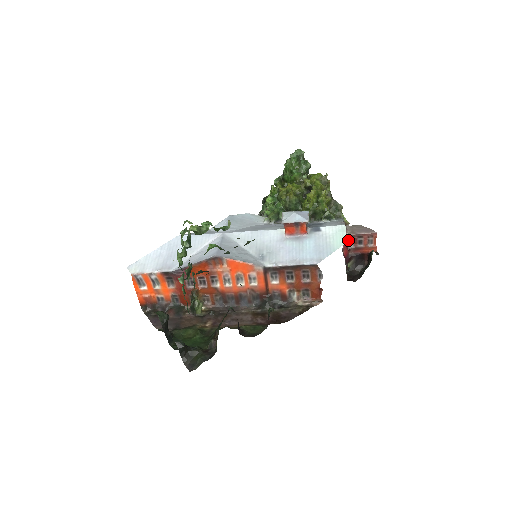
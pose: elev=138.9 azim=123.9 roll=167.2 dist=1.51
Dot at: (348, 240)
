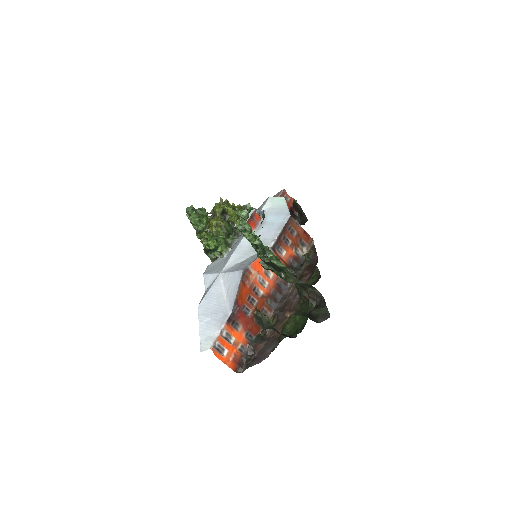
Dot at: occluded
